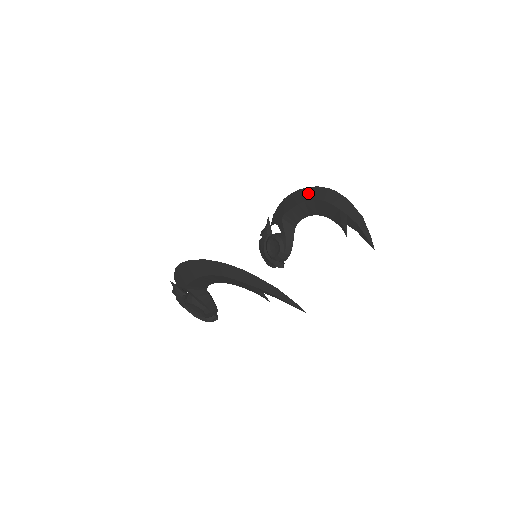
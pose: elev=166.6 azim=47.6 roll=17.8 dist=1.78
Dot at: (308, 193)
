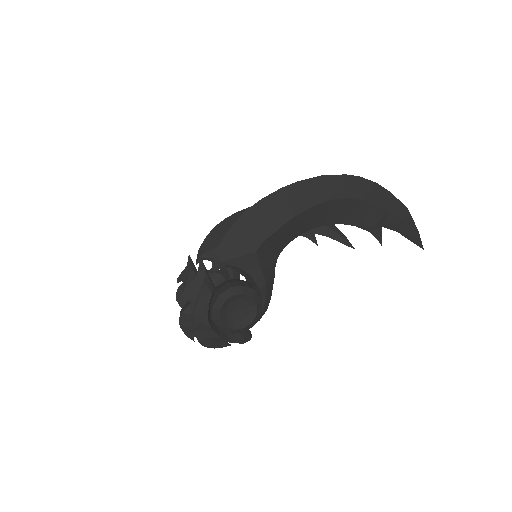
Dot at: occluded
